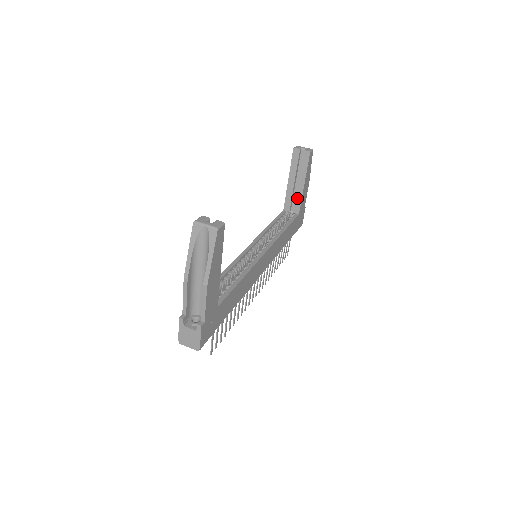
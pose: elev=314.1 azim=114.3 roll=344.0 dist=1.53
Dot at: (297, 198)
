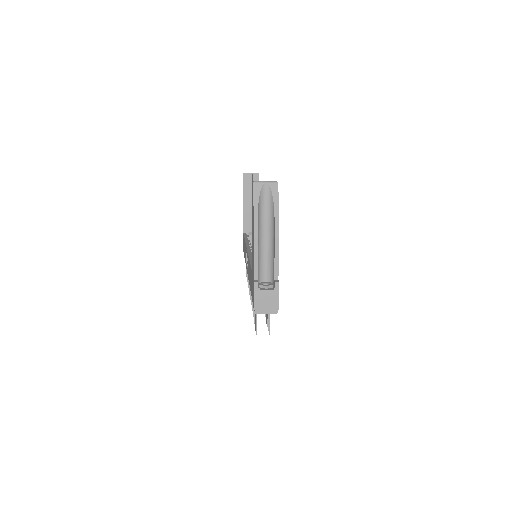
Dot at: occluded
